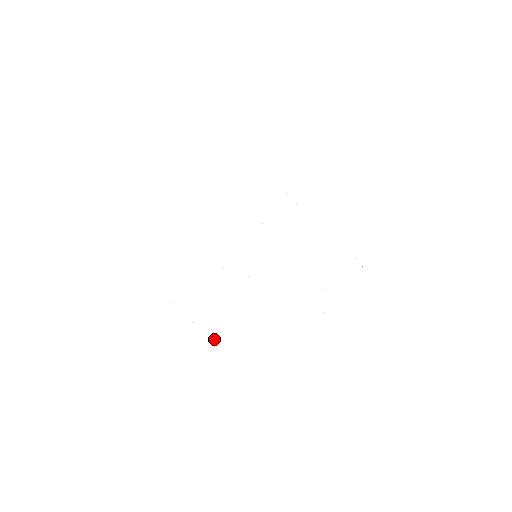
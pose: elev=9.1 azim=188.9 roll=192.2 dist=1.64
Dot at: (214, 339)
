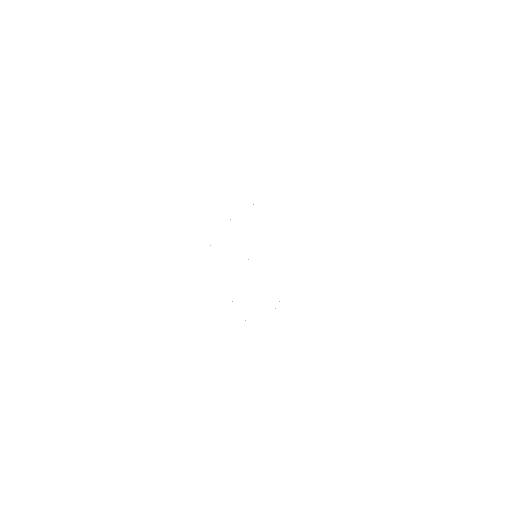
Dot at: occluded
